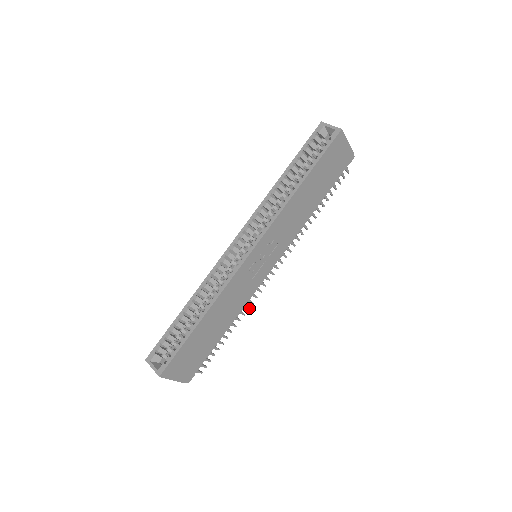
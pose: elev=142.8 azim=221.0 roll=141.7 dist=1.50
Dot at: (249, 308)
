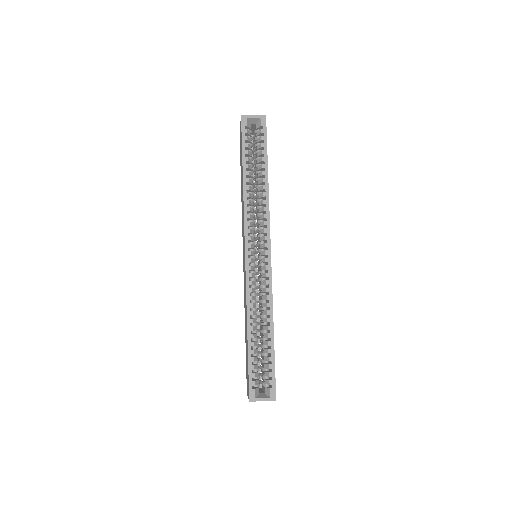
Dot at: occluded
